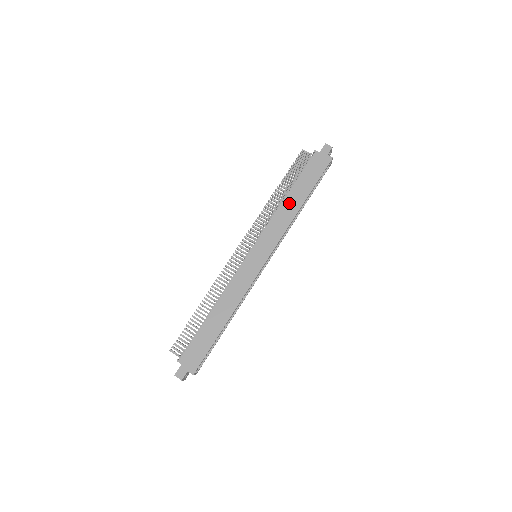
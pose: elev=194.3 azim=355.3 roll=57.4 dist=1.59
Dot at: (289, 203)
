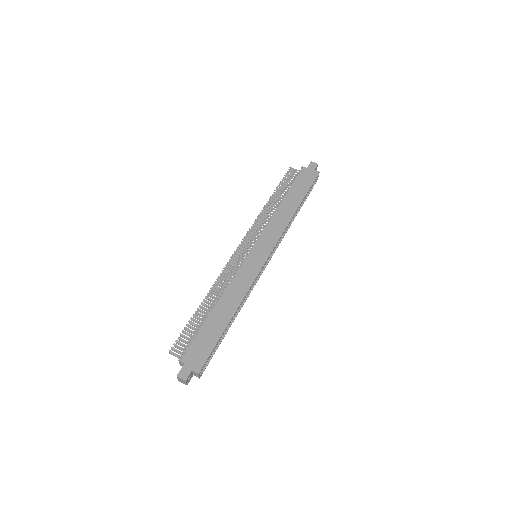
Dot at: (284, 208)
